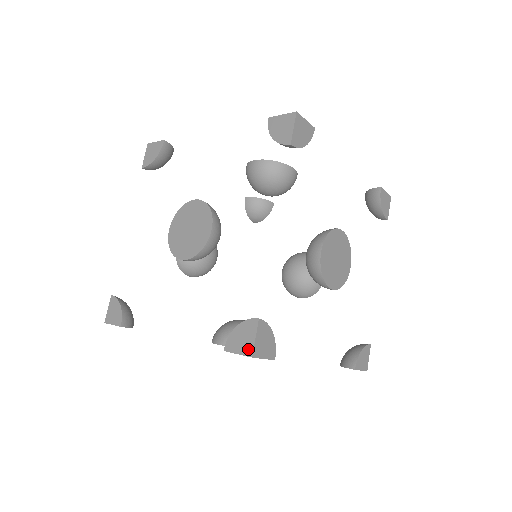
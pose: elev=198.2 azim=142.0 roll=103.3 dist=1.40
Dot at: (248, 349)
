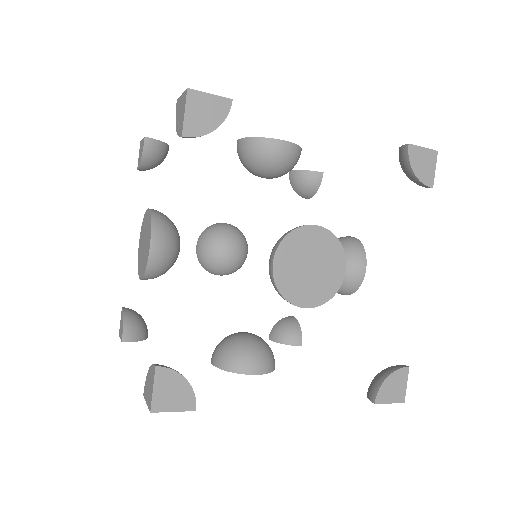
Dot at: (149, 401)
